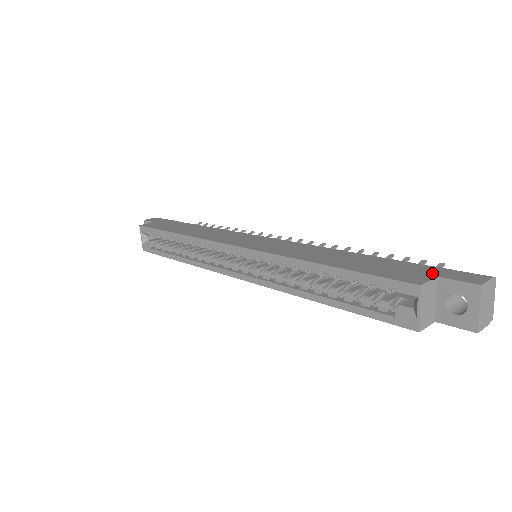
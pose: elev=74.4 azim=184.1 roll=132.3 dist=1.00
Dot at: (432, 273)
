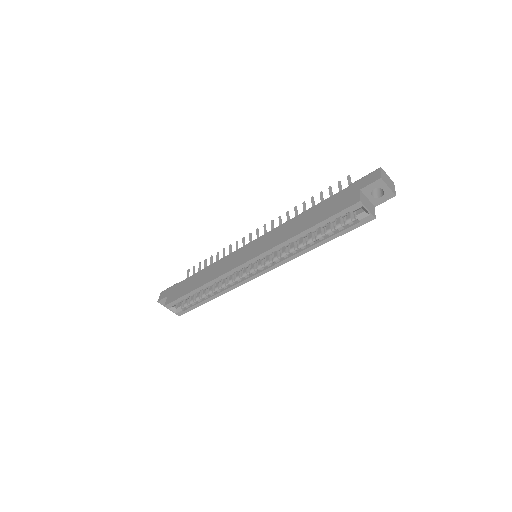
Dot at: (356, 189)
